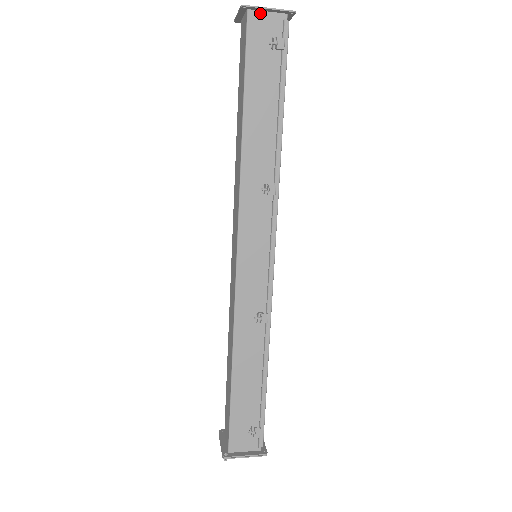
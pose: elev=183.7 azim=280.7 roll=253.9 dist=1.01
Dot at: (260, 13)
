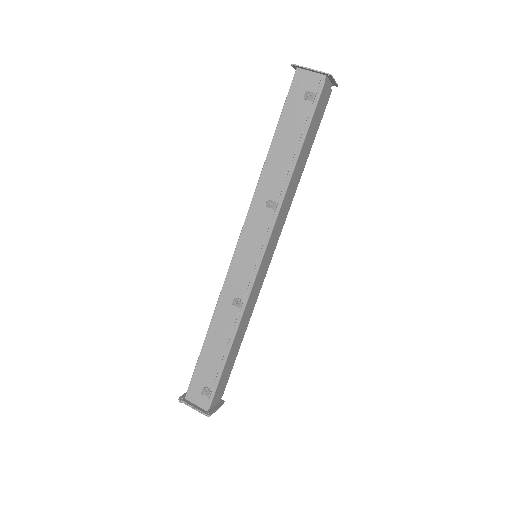
Dot at: (305, 71)
